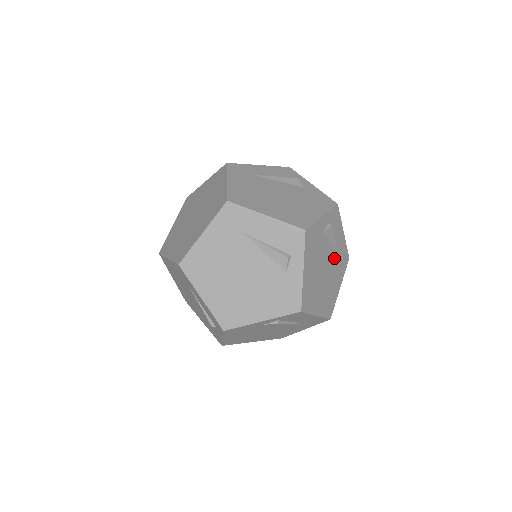
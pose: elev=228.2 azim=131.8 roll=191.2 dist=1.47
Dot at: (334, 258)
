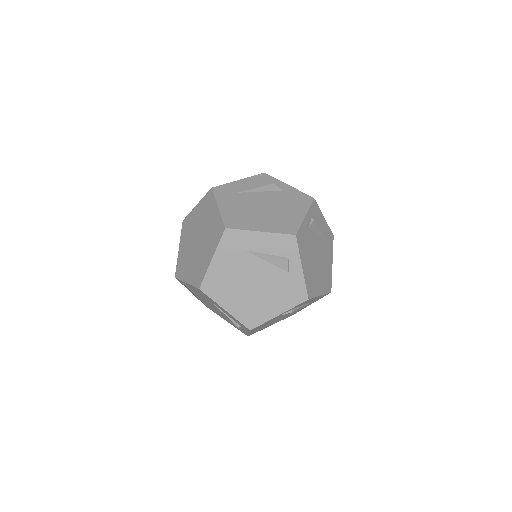
Dot at: (322, 243)
